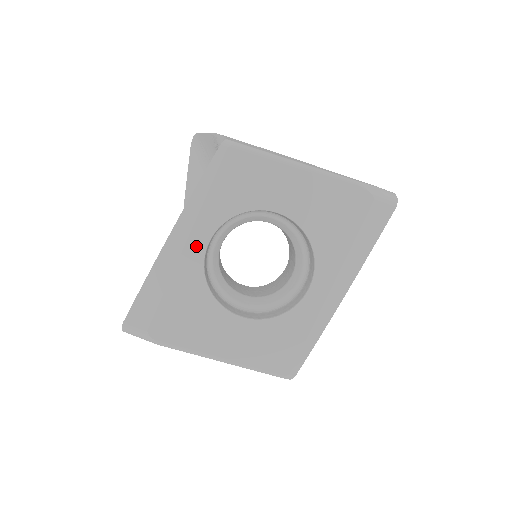
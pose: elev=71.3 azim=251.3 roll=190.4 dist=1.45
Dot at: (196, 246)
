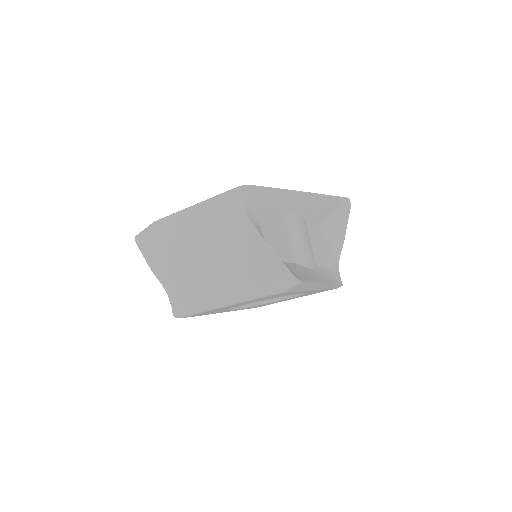
Dot at: occluded
